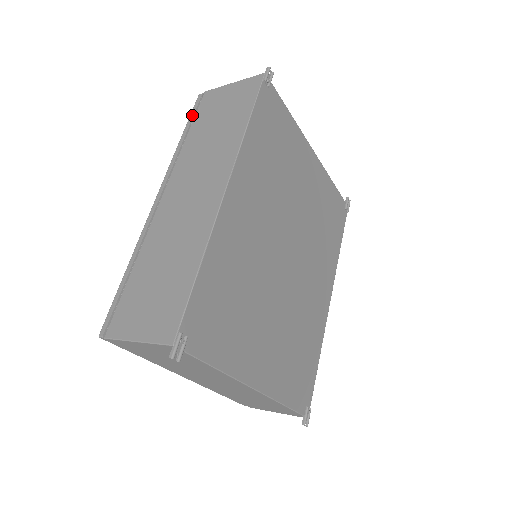
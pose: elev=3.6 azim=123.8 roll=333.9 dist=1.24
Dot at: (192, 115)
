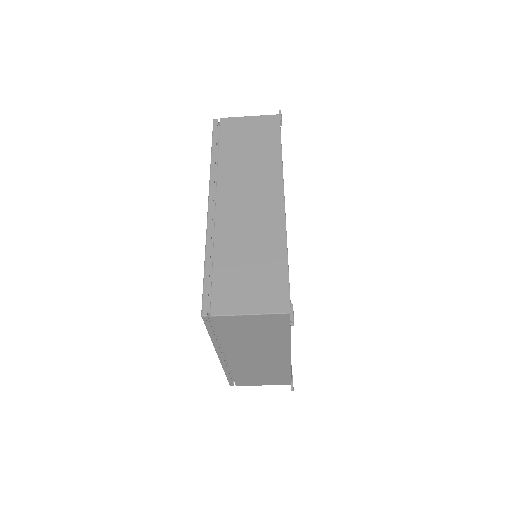
Dot at: (215, 136)
